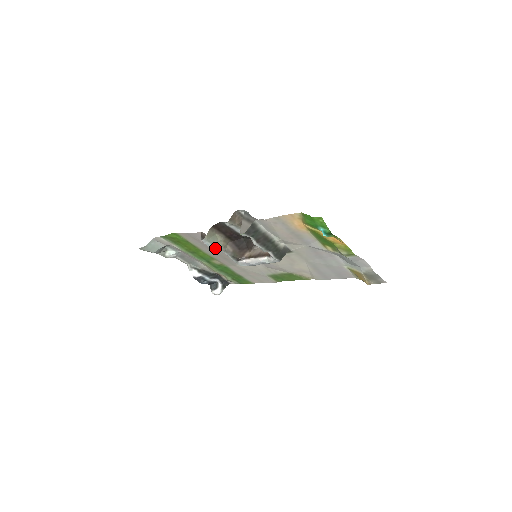
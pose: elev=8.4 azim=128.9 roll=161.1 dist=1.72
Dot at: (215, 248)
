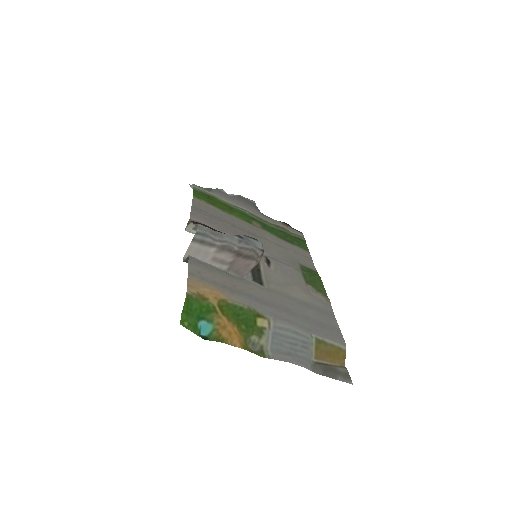
Dot at: occluded
